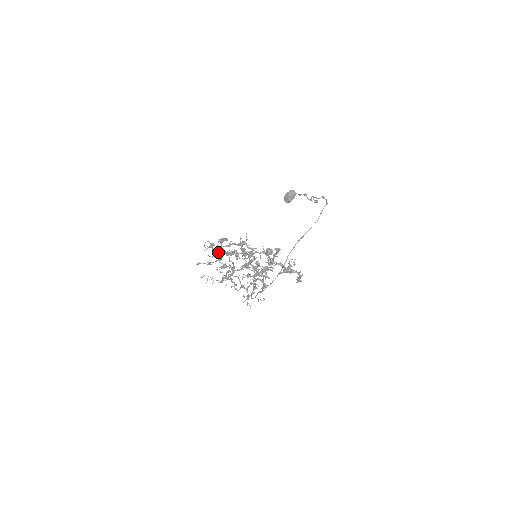
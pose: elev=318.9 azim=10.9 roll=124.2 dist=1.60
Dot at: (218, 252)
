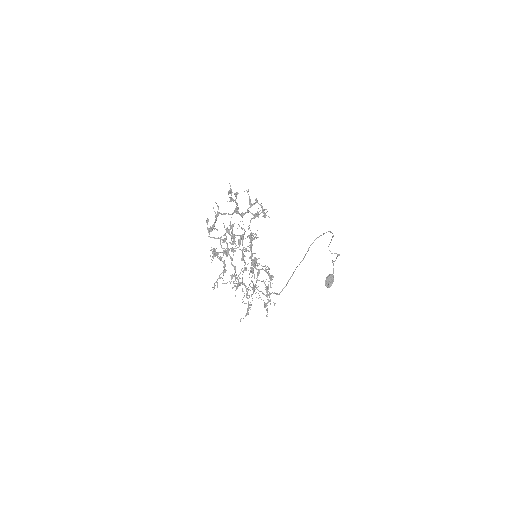
Dot at: (220, 257)
